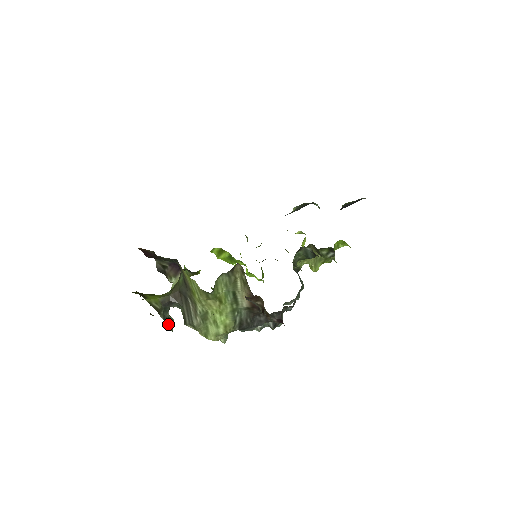
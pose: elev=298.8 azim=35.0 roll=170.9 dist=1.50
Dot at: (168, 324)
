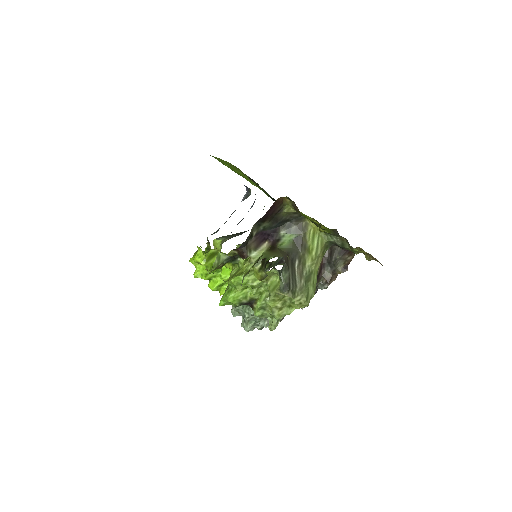
Dot at: occluded
